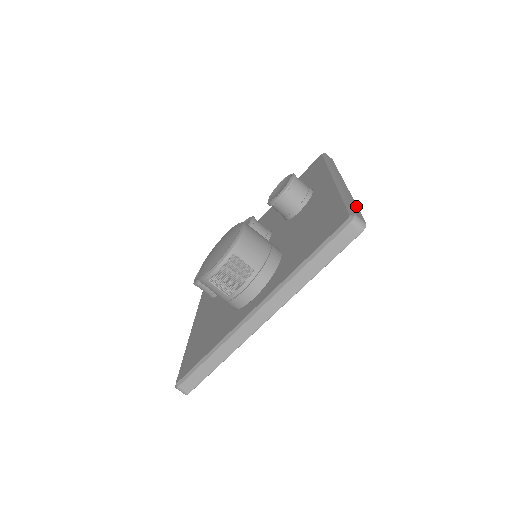
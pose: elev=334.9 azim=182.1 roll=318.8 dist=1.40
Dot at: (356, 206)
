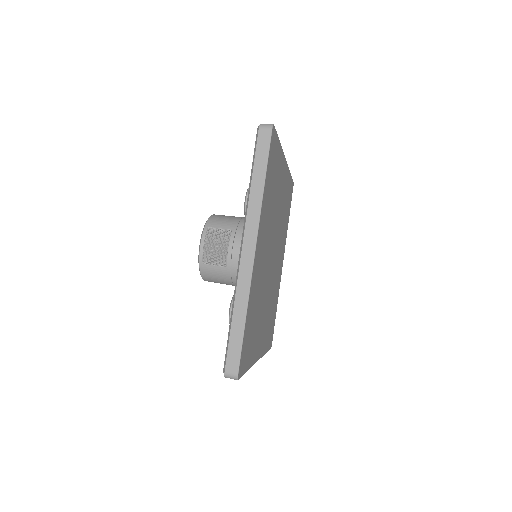
Dot at: occluded
